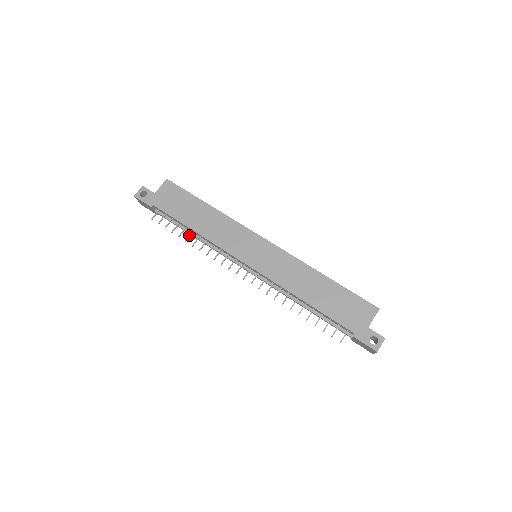
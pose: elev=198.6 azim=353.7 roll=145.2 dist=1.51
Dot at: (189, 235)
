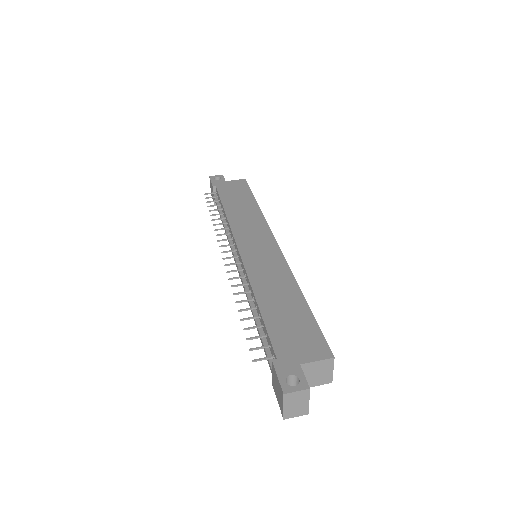
Dot at: occluded
